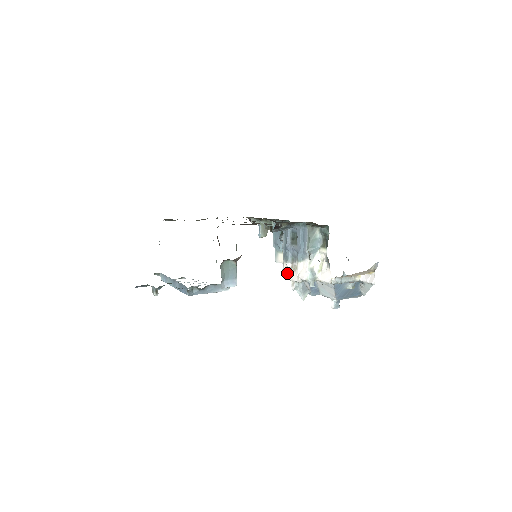
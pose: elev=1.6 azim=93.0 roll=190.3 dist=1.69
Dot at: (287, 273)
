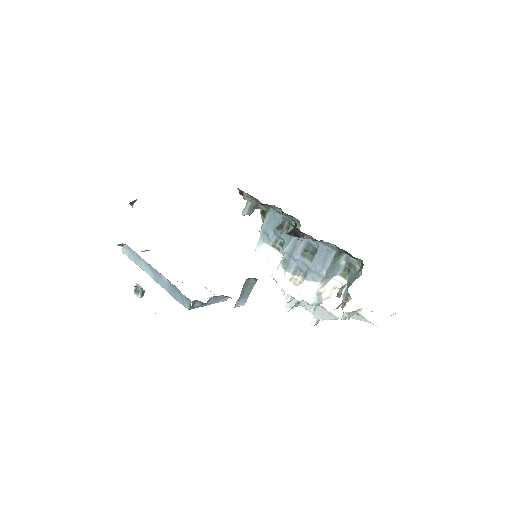
Dot at: (282, 282)
